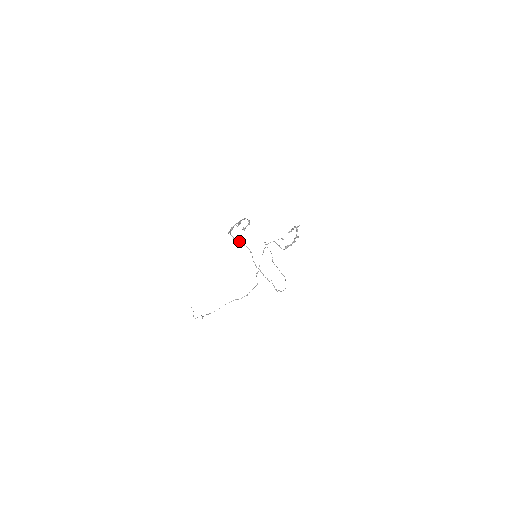
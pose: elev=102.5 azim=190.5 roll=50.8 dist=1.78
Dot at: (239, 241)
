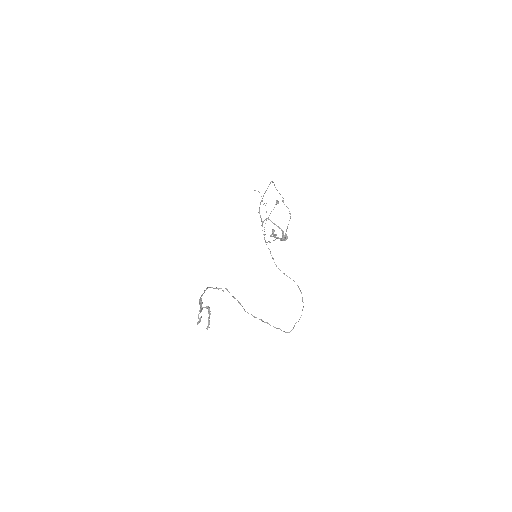
Dot at: occluded
